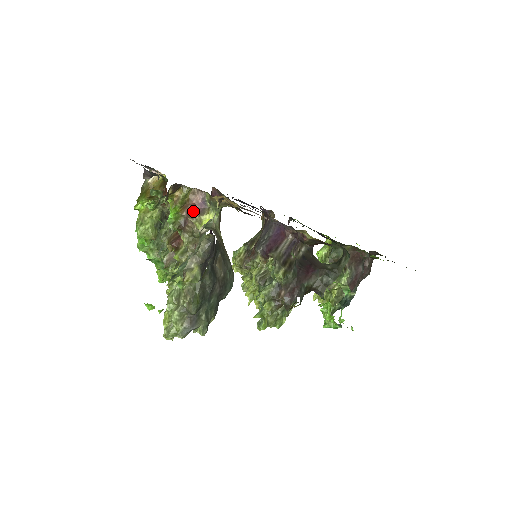
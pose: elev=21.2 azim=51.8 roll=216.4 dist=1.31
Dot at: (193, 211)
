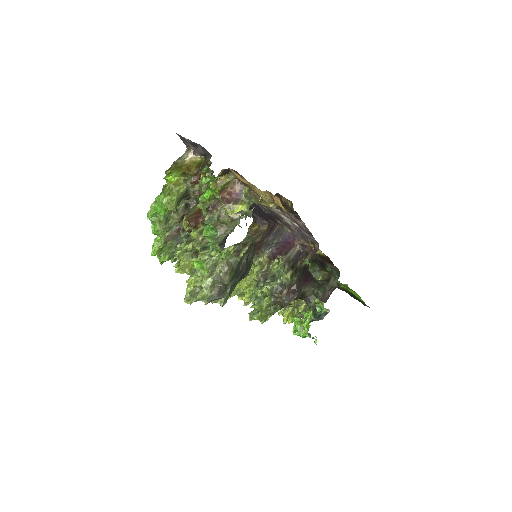
Dot at: (228, 198)
